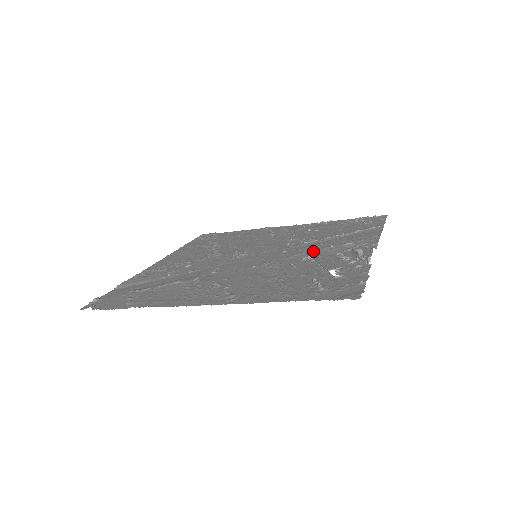
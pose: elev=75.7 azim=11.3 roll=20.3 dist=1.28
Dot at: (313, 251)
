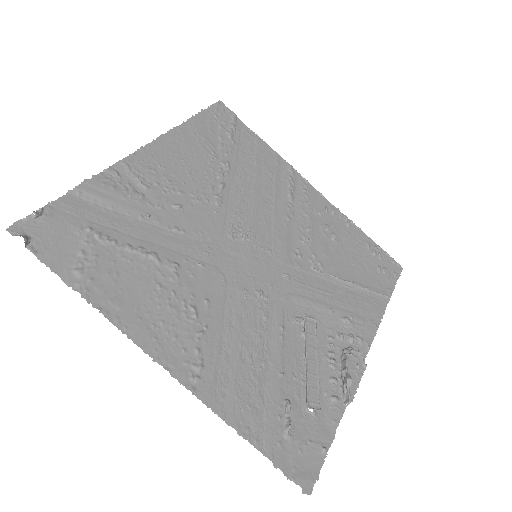
Dot at: (312, 324)
